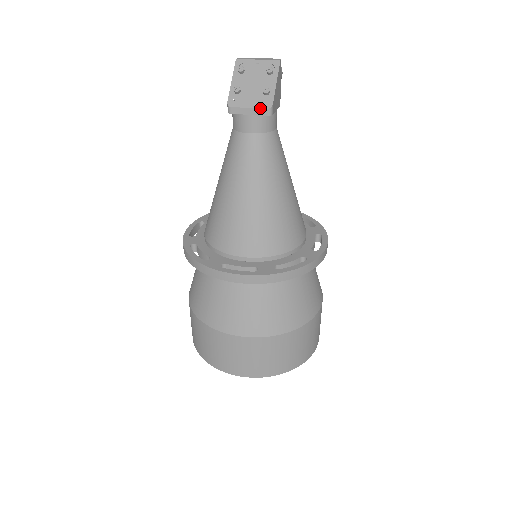
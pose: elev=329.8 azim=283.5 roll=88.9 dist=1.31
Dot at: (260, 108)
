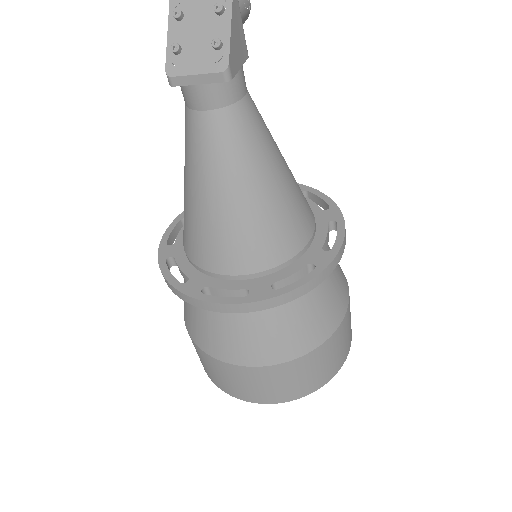
Dot at: (211, 72)
